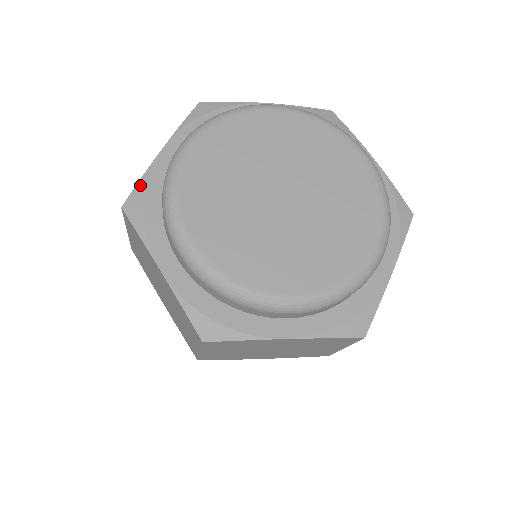
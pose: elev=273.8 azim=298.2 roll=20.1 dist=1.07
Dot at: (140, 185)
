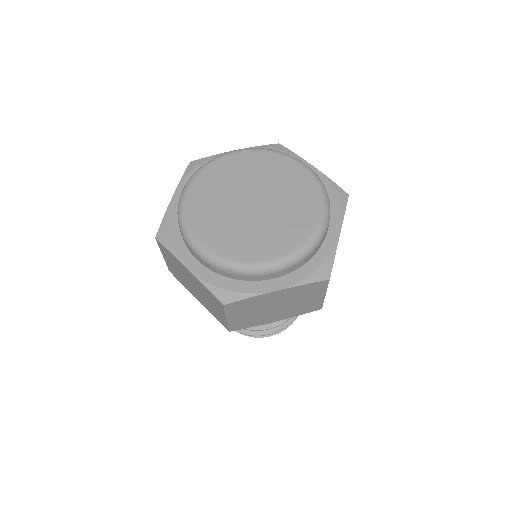
Dot at: (207, 158)
